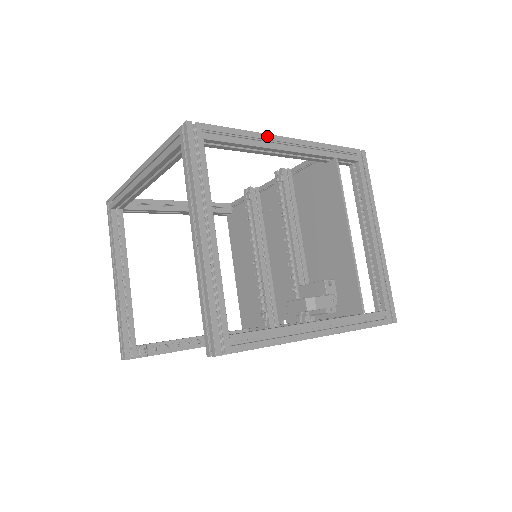
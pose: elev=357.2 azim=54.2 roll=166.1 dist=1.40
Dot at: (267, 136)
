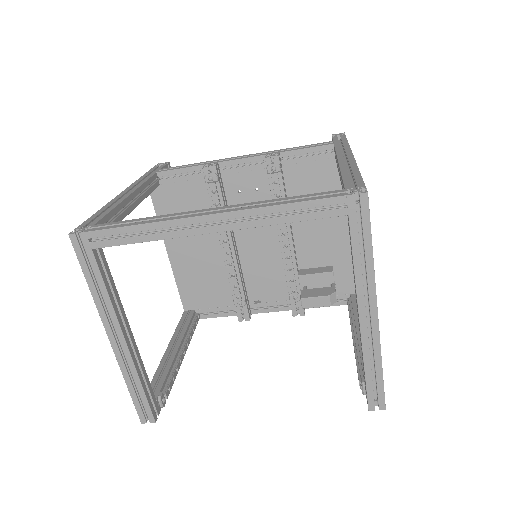
Dot at: occluded
